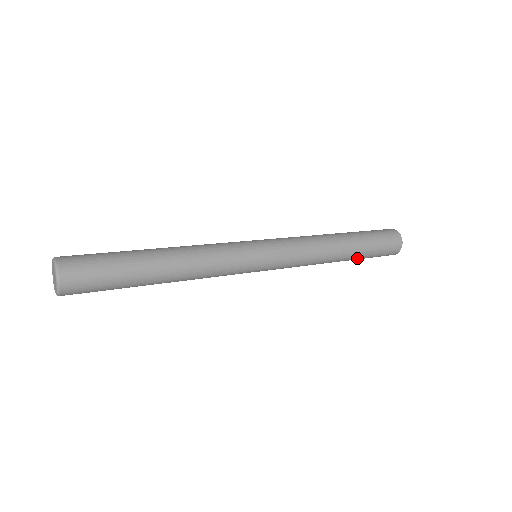
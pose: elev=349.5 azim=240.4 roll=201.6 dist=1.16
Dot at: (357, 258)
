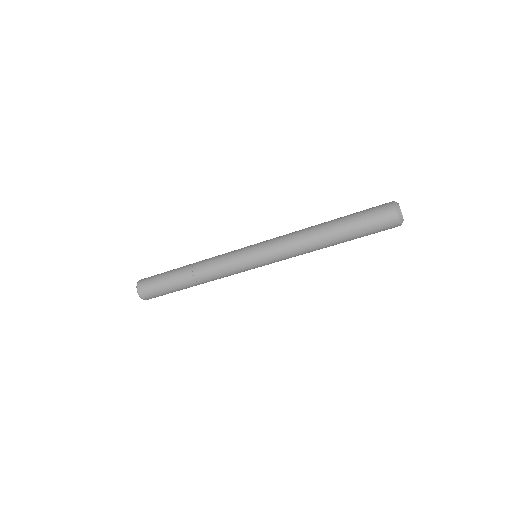
Dot at: (348, 236)
